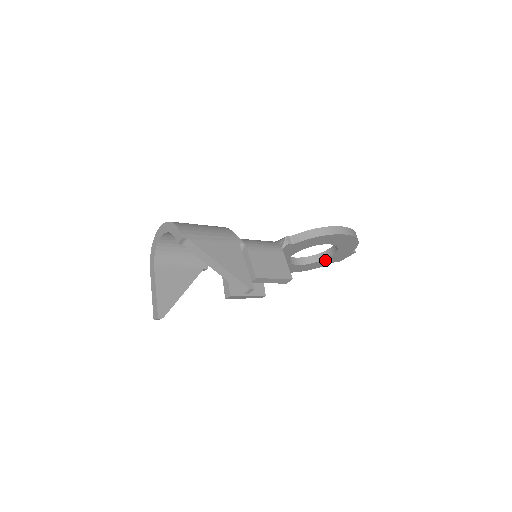
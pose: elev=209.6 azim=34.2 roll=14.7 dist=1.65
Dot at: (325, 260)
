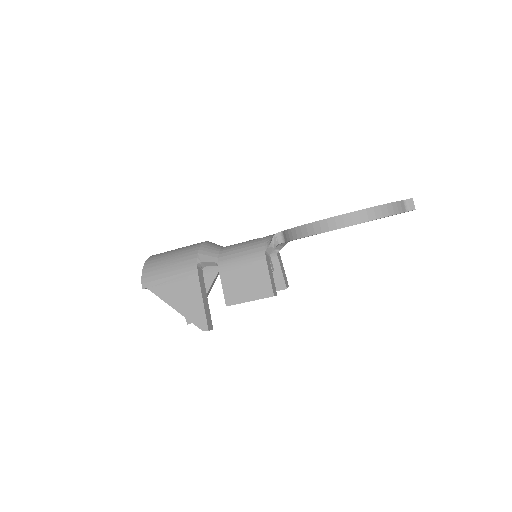
Dot at: occluded
